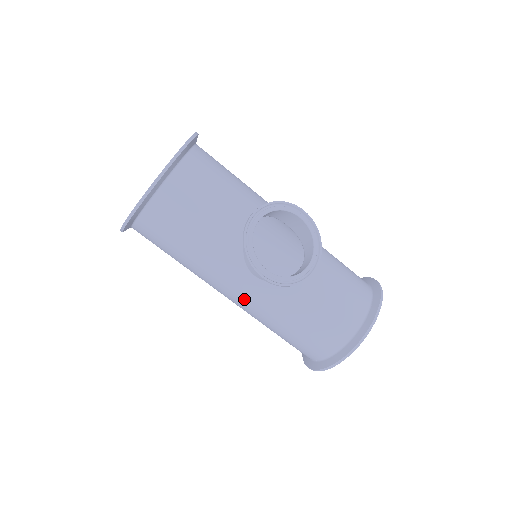
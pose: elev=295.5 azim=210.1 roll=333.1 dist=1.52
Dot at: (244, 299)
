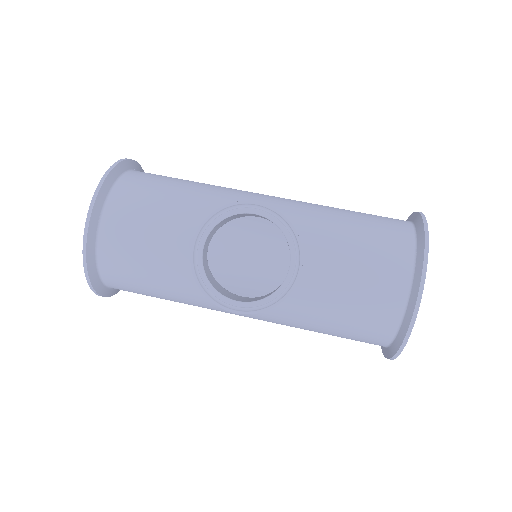
Dot at: (255, 318)
